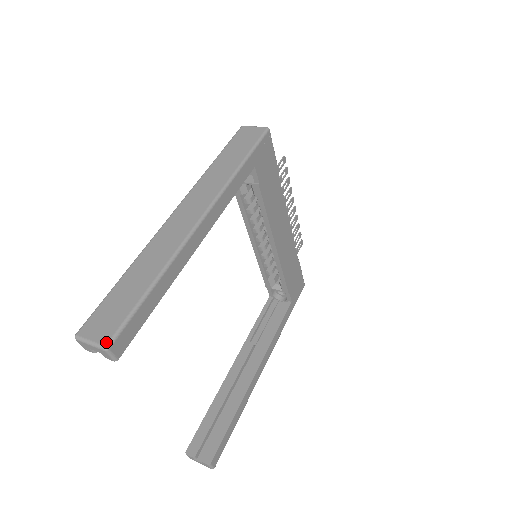
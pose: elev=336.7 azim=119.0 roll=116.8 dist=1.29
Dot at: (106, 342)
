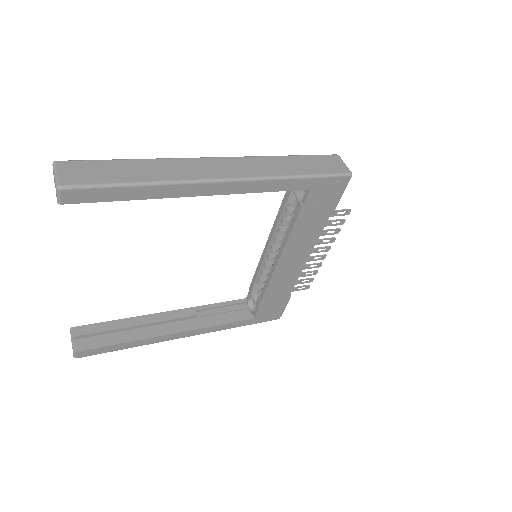
Dot at: (63, 184)
